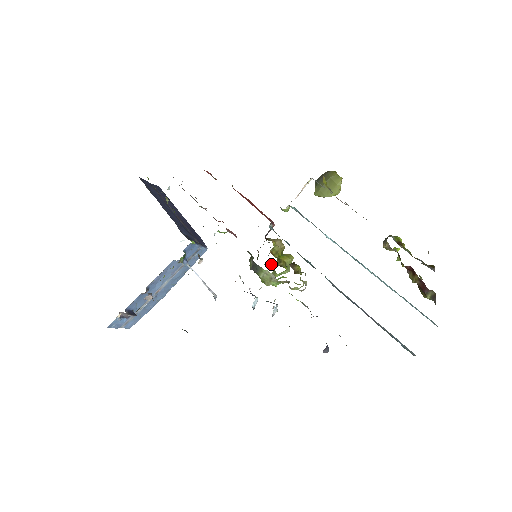
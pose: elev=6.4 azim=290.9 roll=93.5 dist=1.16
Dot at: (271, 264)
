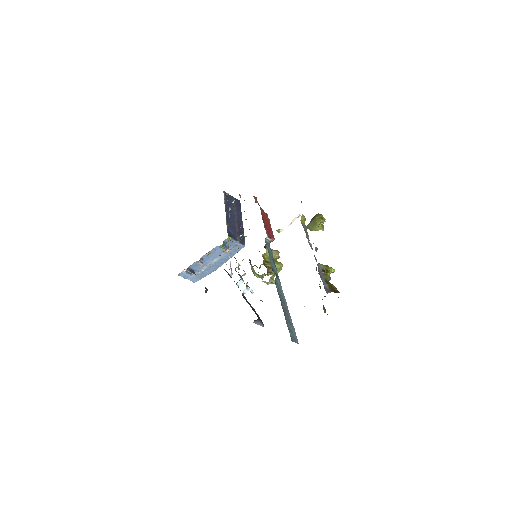
Dot at: occluded
